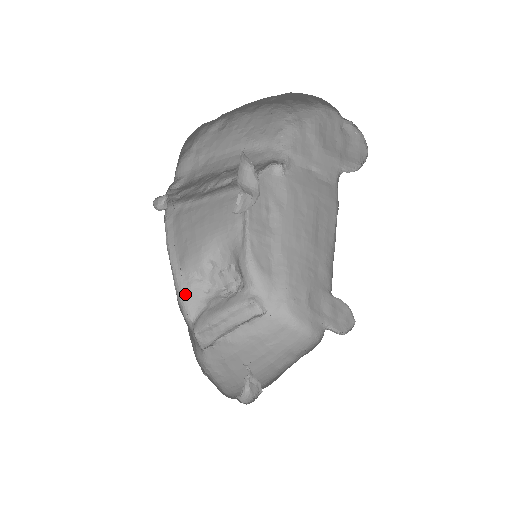
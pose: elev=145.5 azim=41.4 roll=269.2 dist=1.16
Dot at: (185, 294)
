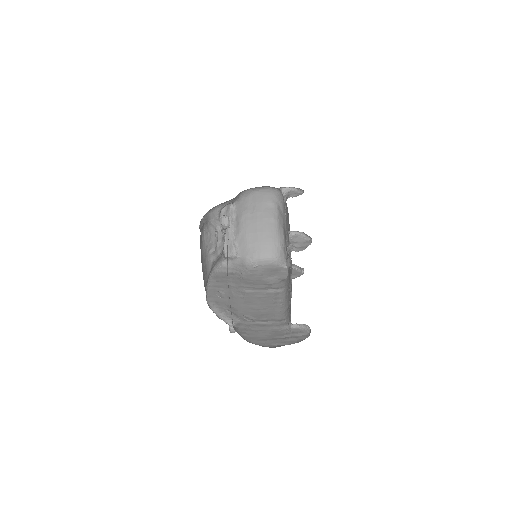
Dot at: (214, 266)
